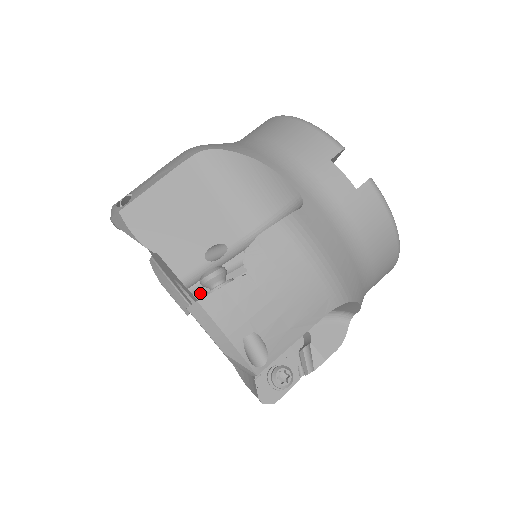
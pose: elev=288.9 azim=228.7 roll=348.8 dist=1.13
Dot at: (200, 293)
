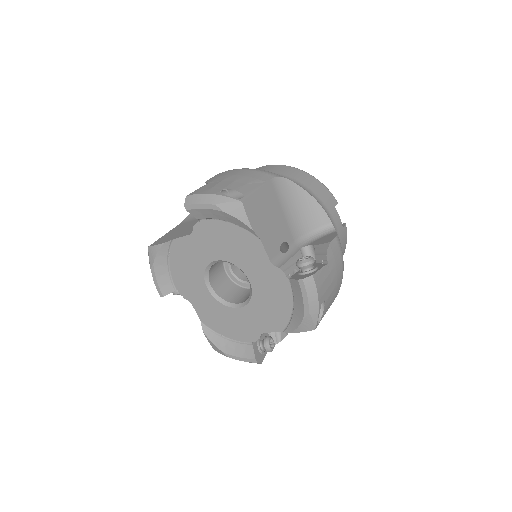
Dot at: (287, 272)
